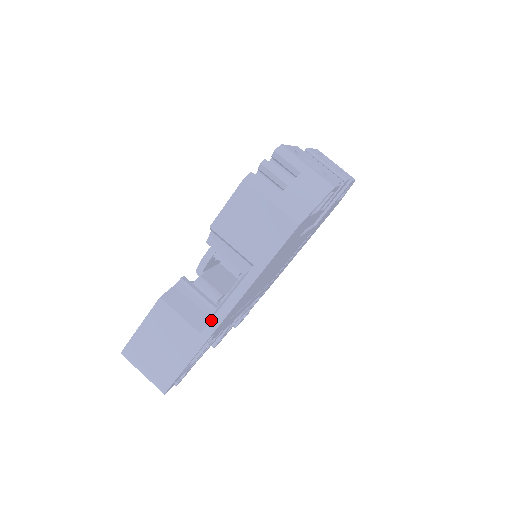
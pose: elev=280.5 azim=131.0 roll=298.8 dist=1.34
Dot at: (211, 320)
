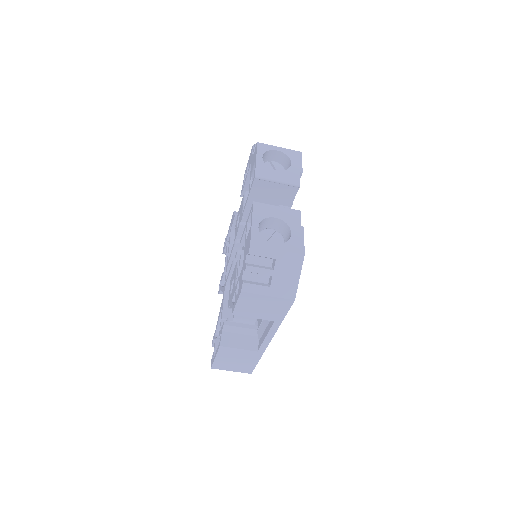
Dot at: (261, 346)
